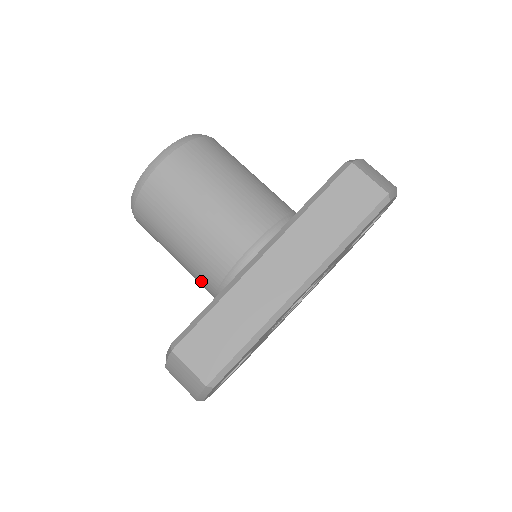
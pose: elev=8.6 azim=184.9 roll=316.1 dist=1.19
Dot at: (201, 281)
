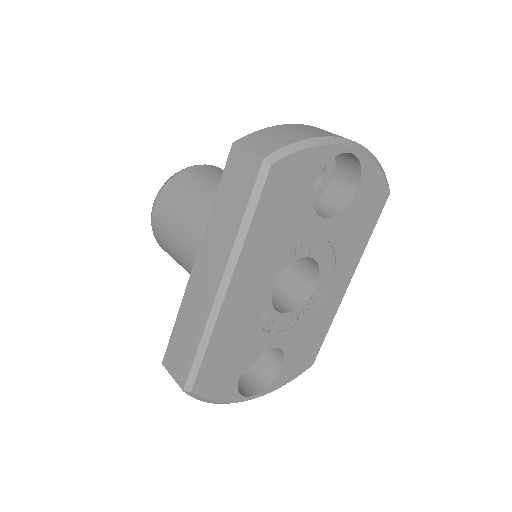
Dot at: occluded
